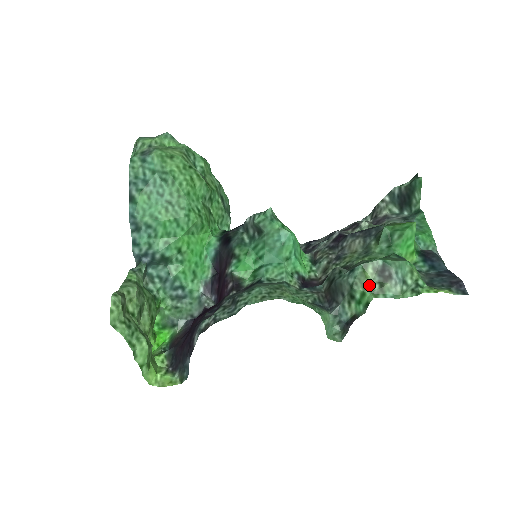
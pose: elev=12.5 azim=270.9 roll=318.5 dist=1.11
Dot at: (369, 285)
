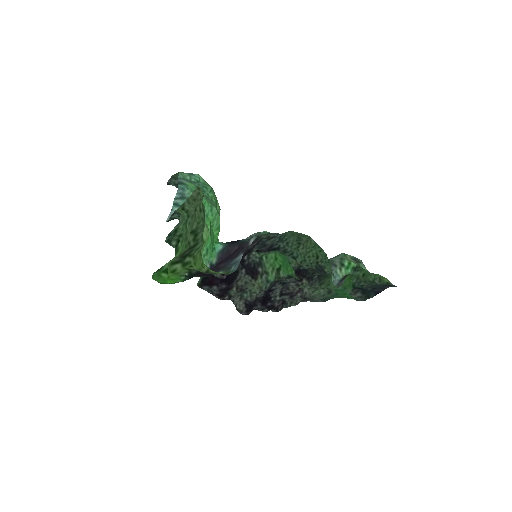
Dot at: (351, 260)
